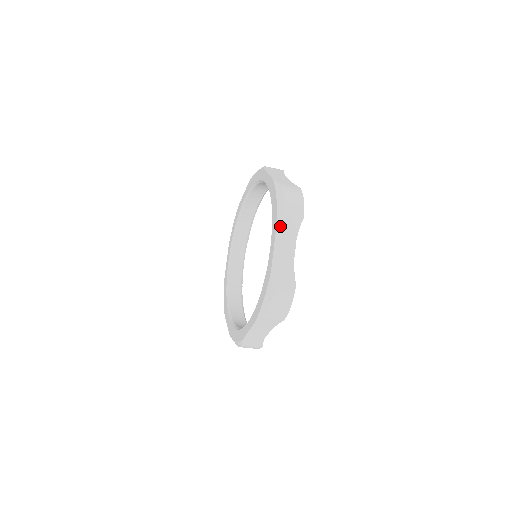
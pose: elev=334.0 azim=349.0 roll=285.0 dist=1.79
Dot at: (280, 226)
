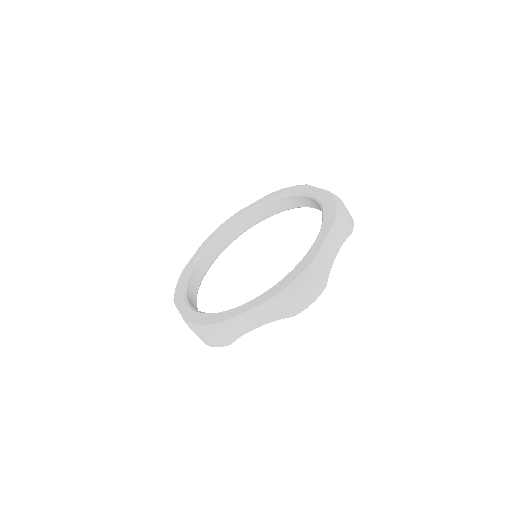
Dot at: (266, 305)
